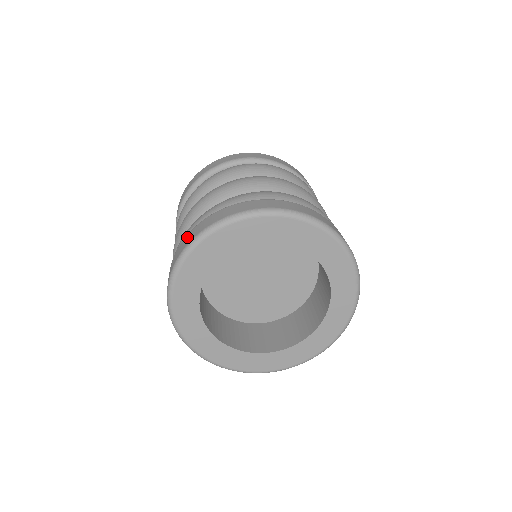
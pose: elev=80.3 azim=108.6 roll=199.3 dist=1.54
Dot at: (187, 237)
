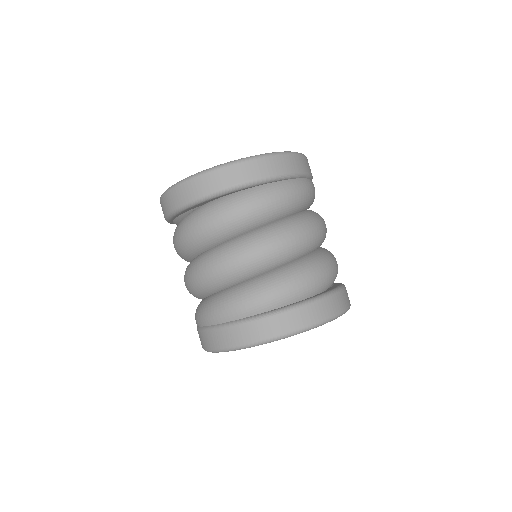
Dot at: (210, 336)
